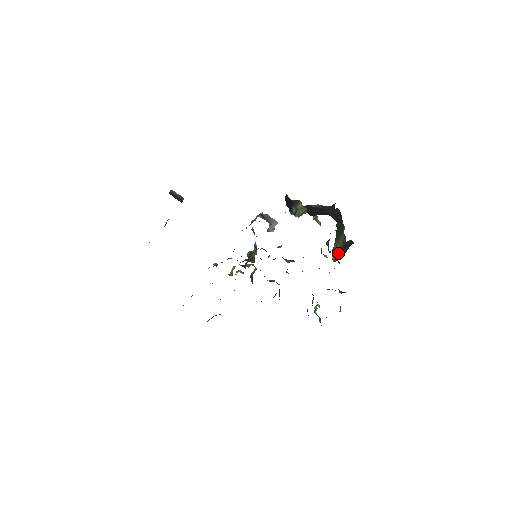
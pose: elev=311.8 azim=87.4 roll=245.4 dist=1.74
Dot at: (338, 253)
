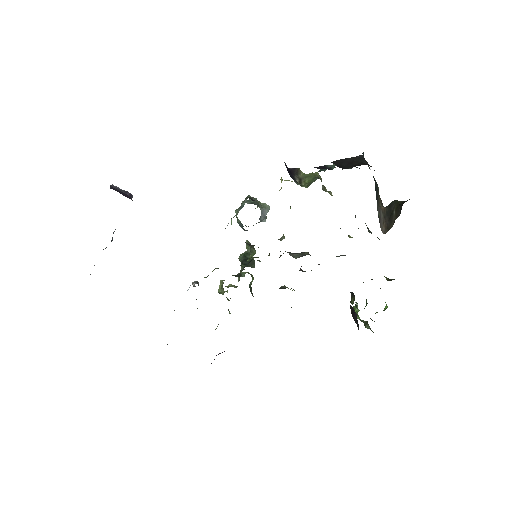
Dot at: (384, 221)
